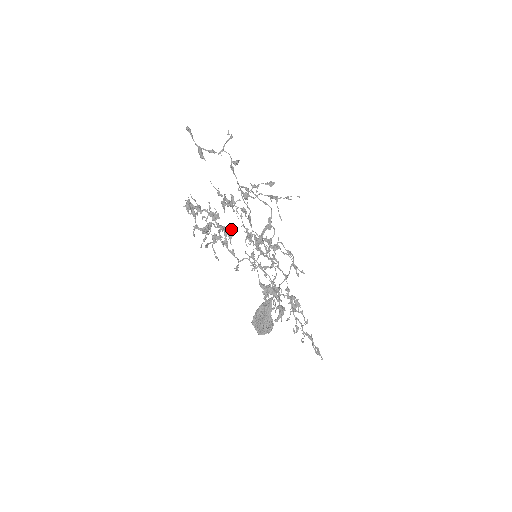
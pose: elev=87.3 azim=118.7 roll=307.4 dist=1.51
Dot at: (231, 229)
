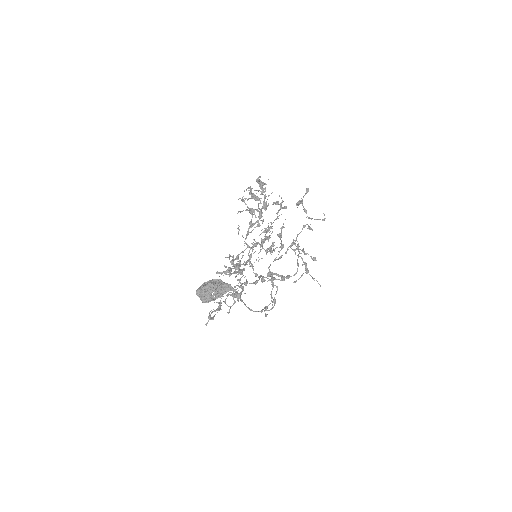
Dot at: occluded
